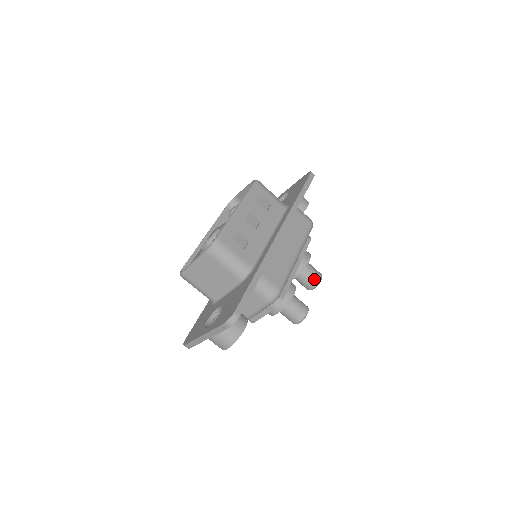
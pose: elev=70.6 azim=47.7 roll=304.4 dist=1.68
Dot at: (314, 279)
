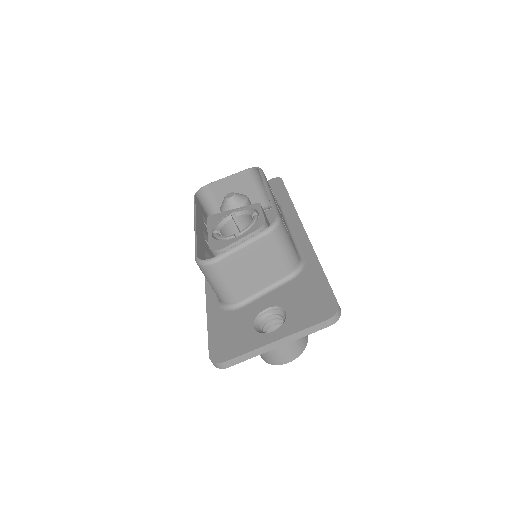
Dot at: occluded
